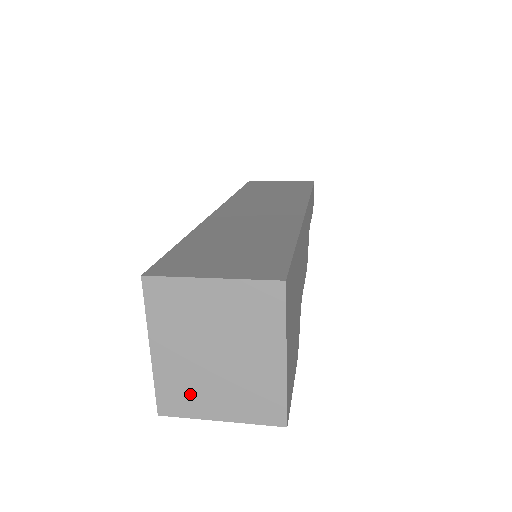
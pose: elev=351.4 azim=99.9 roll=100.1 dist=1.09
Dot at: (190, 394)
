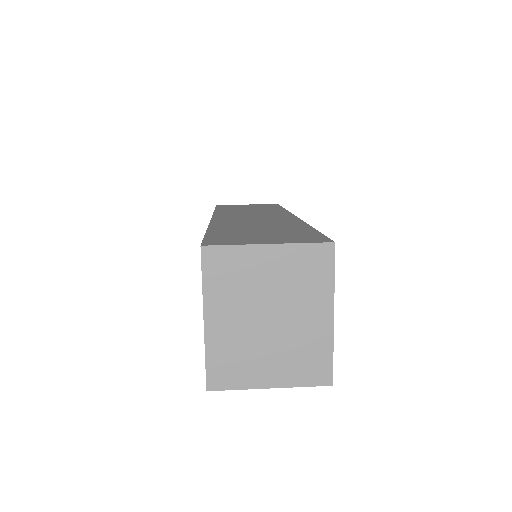
Dot at: (241, 363)
